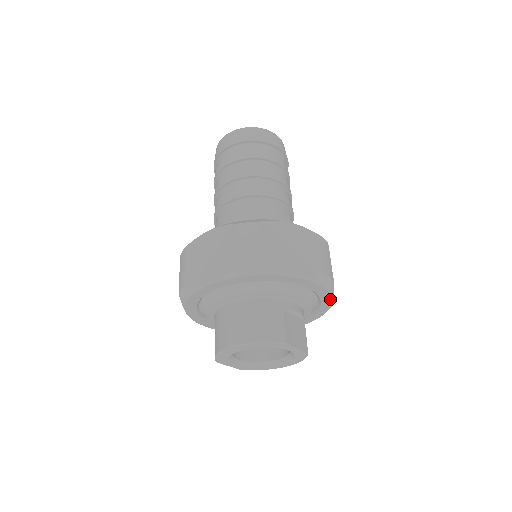
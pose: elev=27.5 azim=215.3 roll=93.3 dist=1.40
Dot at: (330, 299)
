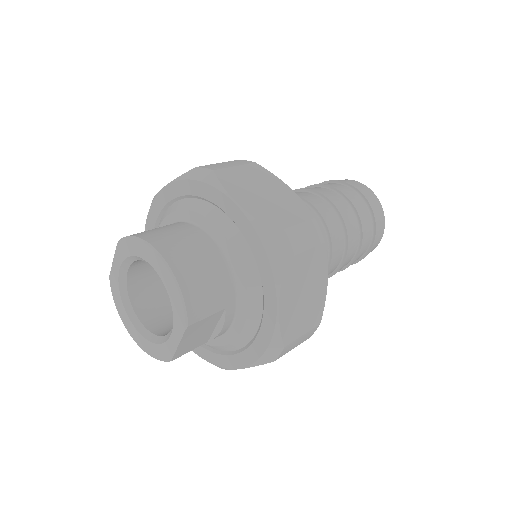
Dot at: (244, 365)
